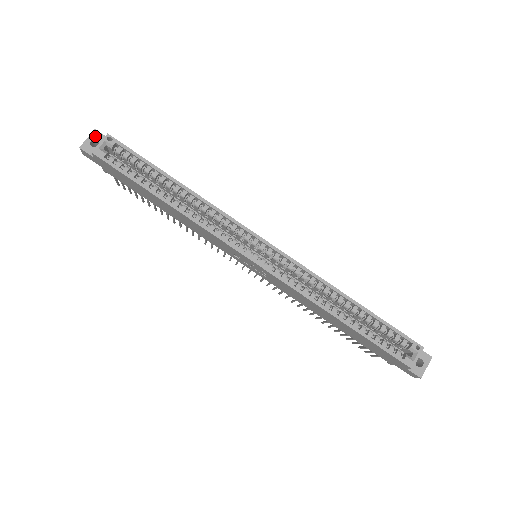
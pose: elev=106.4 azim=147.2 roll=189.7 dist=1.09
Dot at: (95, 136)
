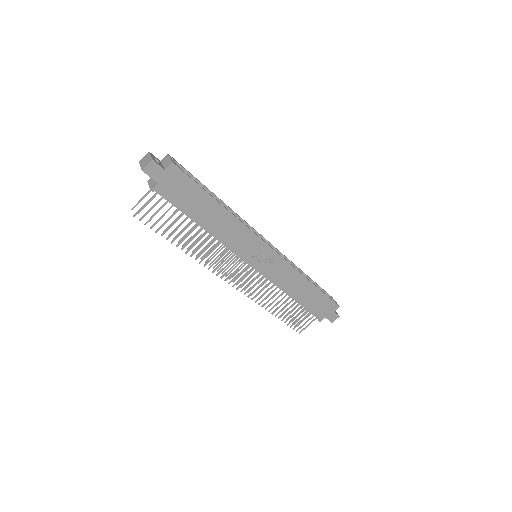
Dot at: (153, 156)
